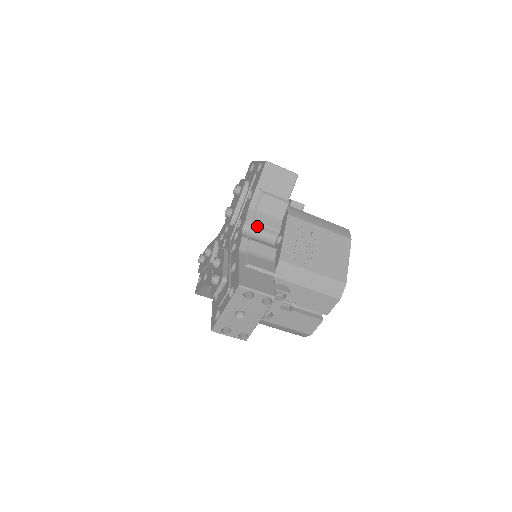
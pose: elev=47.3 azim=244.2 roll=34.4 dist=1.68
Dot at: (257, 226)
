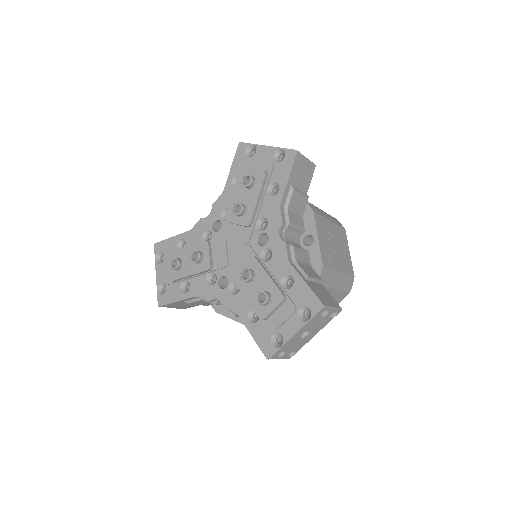
Dot at: (290, 227)
